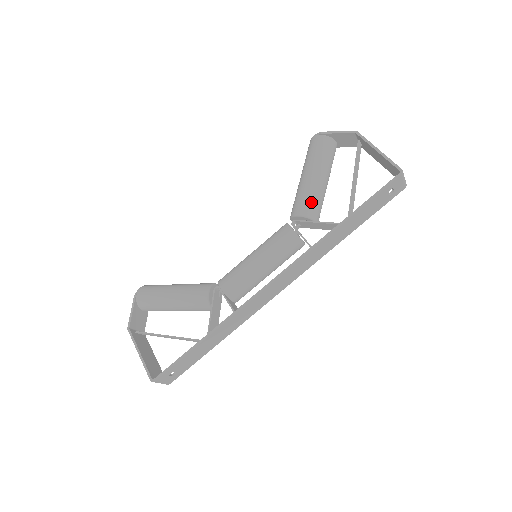
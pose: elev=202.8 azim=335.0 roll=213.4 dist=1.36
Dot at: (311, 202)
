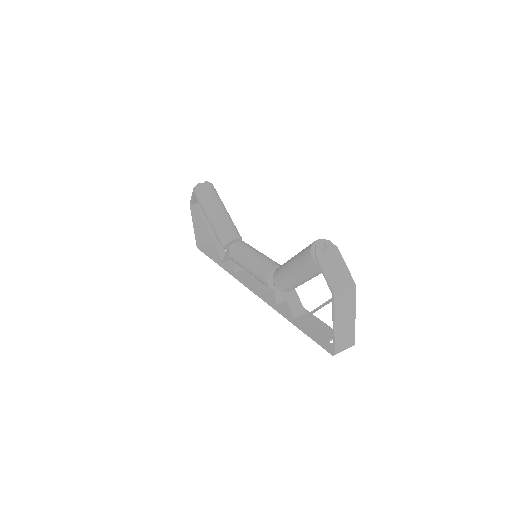
Dot at: (285, 286)
